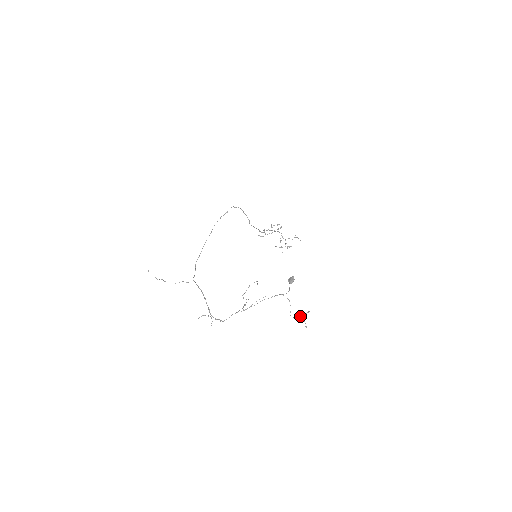
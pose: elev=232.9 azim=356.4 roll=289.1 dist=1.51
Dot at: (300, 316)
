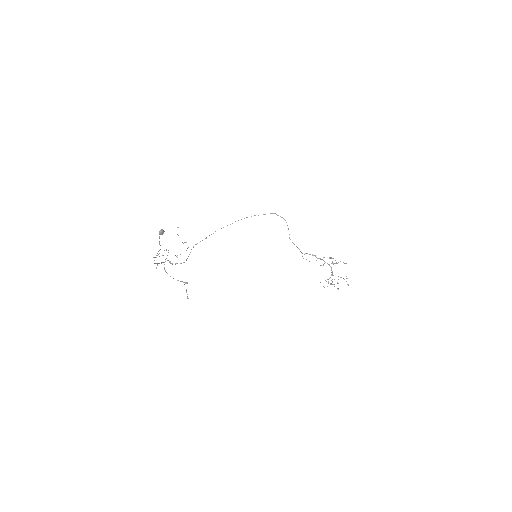
Dot at: (178, 280)
